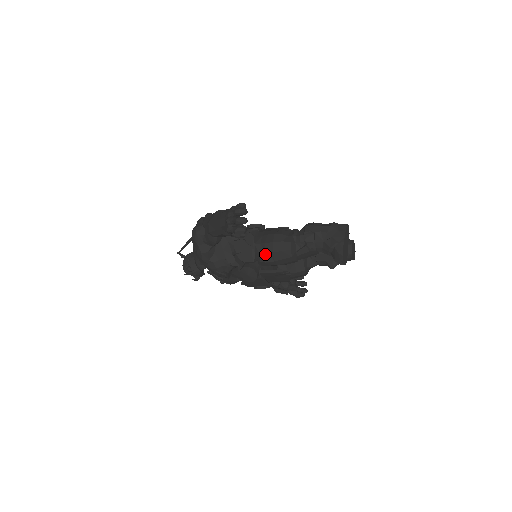
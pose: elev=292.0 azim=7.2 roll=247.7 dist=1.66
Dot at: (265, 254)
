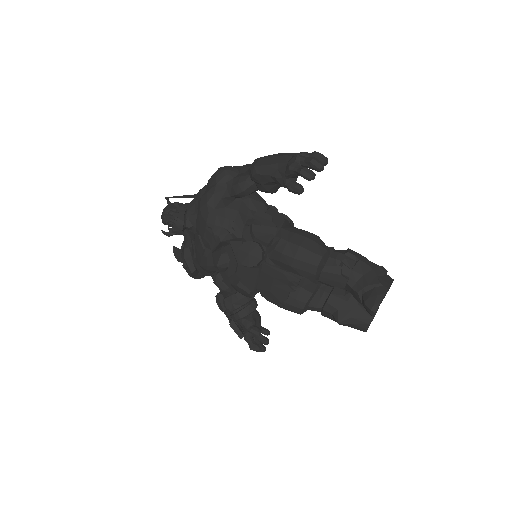
Dot at: (288, 243)
